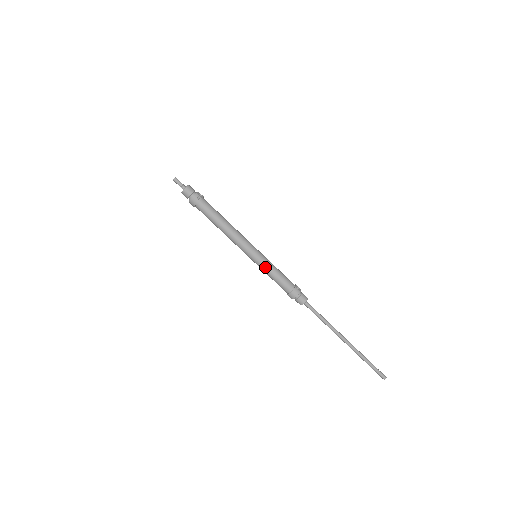
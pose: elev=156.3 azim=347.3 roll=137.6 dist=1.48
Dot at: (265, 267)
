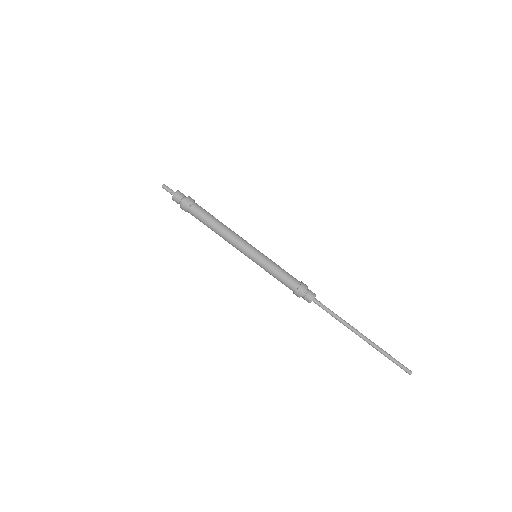
Dot at: (270, 262)
